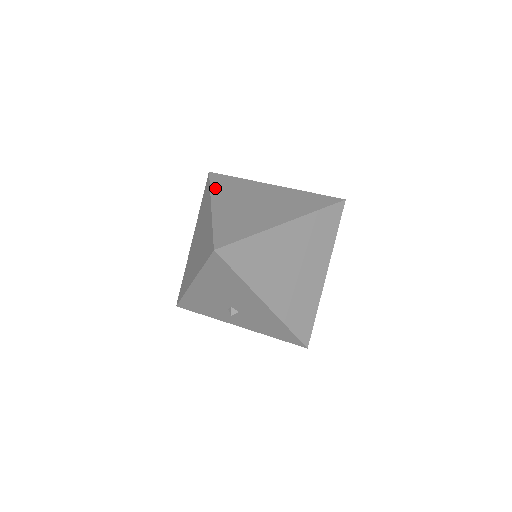
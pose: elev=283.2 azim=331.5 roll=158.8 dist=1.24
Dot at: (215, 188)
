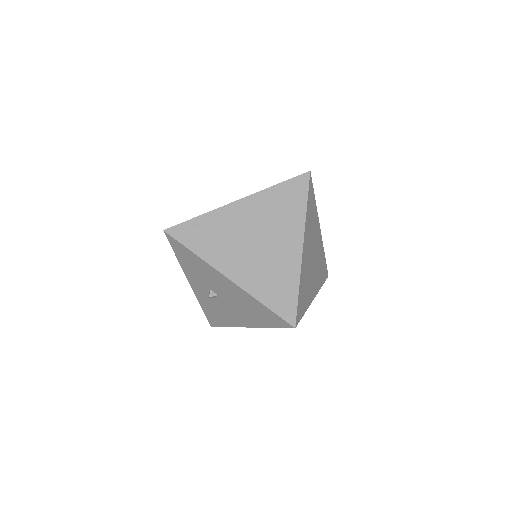
Dot at: (308, 212)
